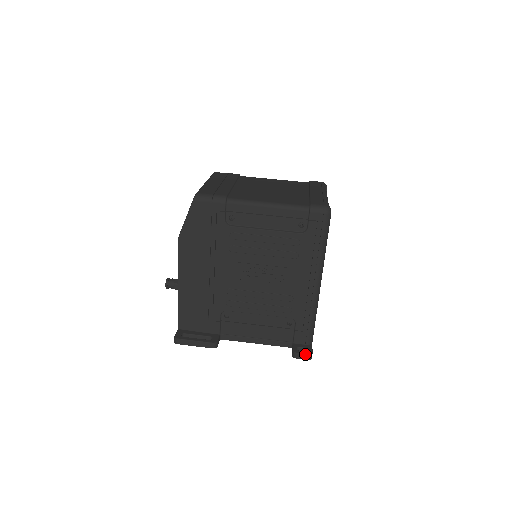
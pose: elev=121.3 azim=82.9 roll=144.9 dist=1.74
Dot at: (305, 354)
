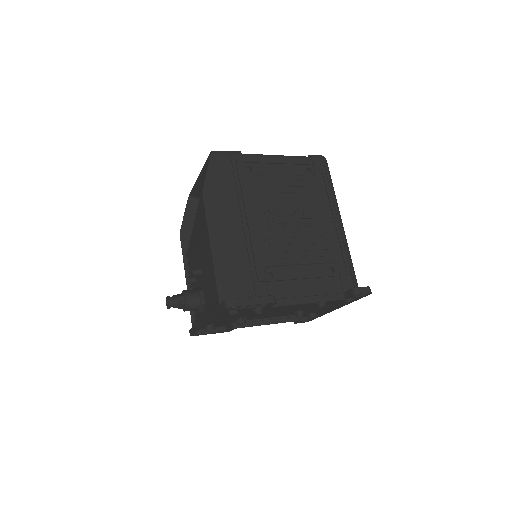
Dot at: (365, 287)
